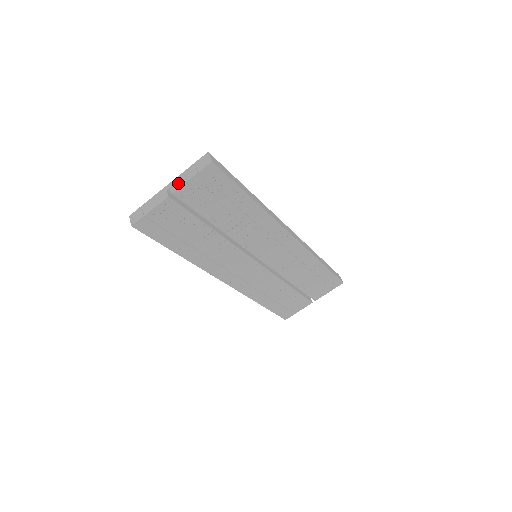
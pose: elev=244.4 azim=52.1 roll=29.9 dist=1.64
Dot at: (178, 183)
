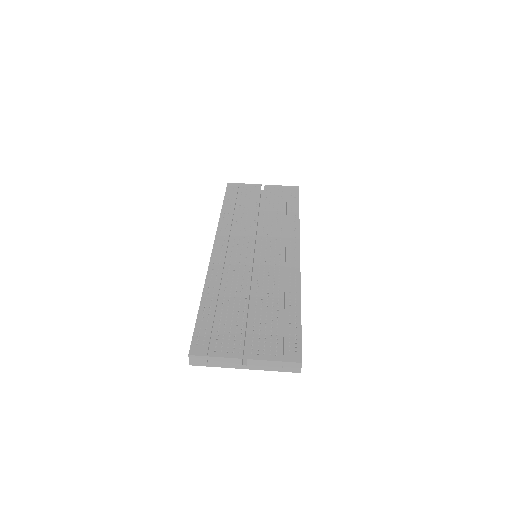
Dot at: occluded
